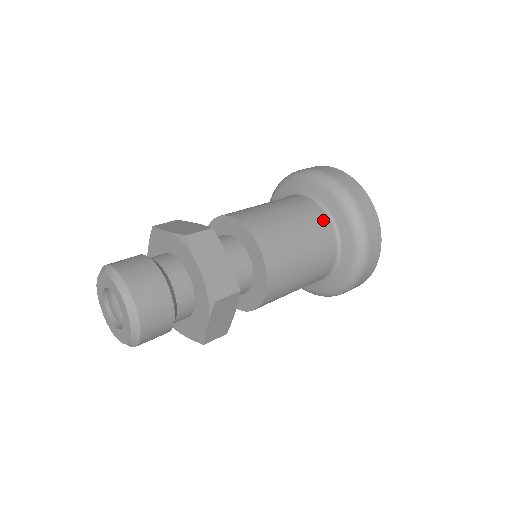
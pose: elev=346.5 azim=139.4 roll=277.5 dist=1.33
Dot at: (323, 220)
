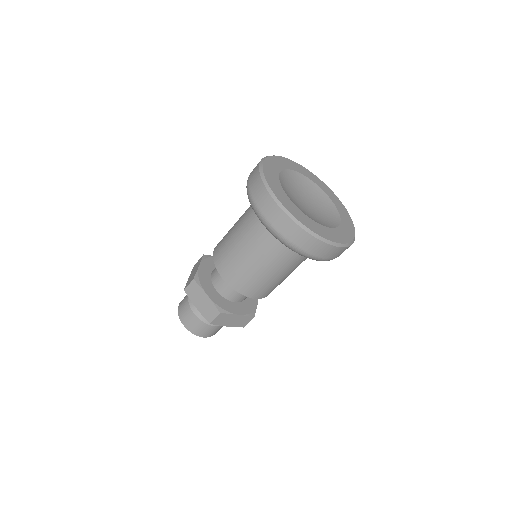
Dot at: (261, 231)
